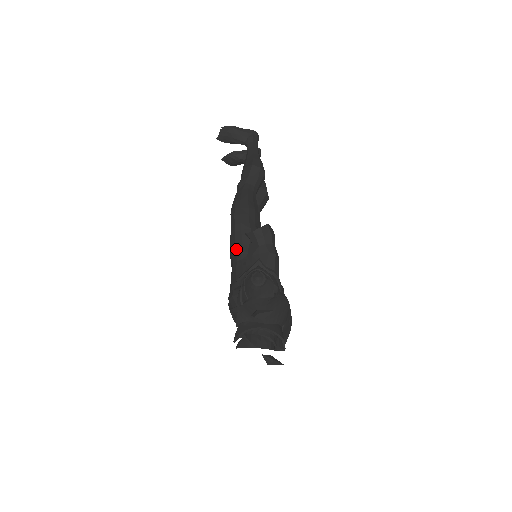
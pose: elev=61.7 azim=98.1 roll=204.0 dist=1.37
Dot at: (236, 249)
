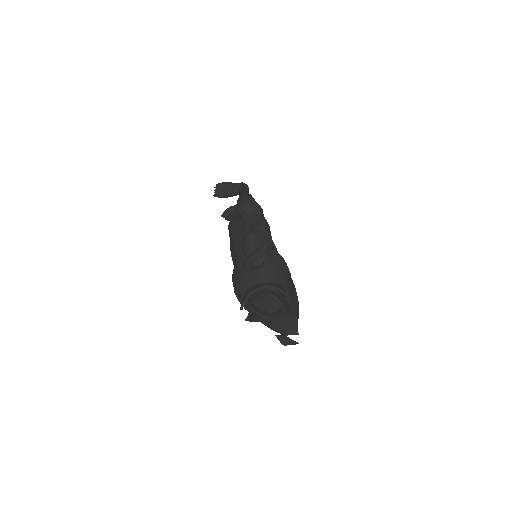
Dot at: (235, 246)
